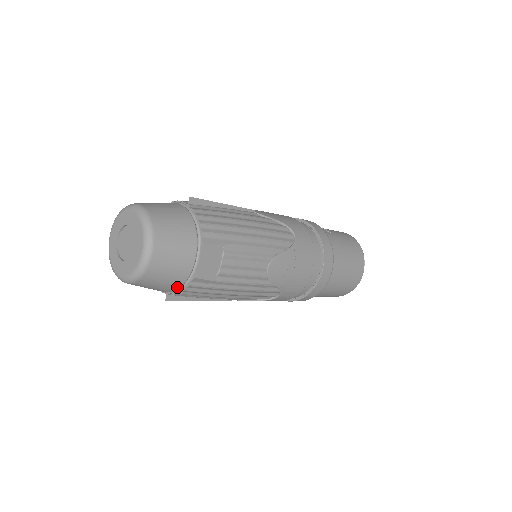
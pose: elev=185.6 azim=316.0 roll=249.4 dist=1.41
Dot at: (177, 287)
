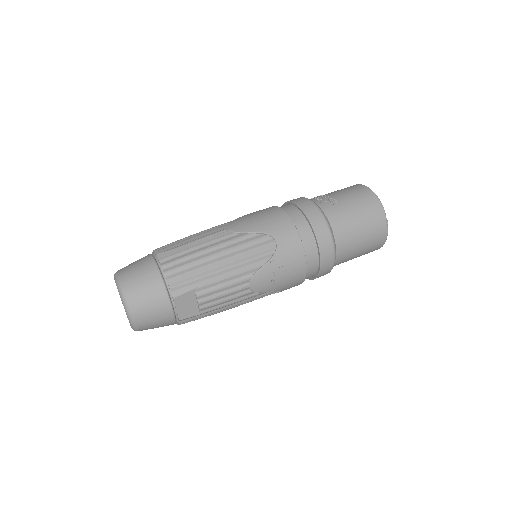
Dot at: (173, 324)
